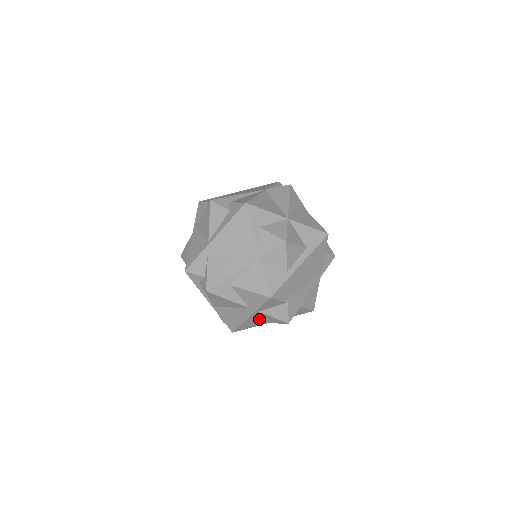
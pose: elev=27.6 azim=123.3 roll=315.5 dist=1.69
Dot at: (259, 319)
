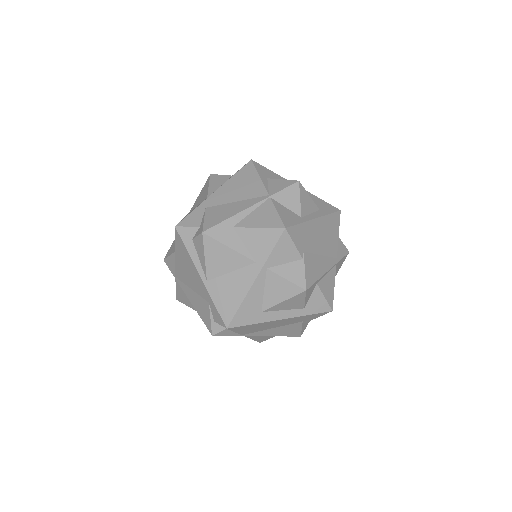
Dot at: (265, 295)
